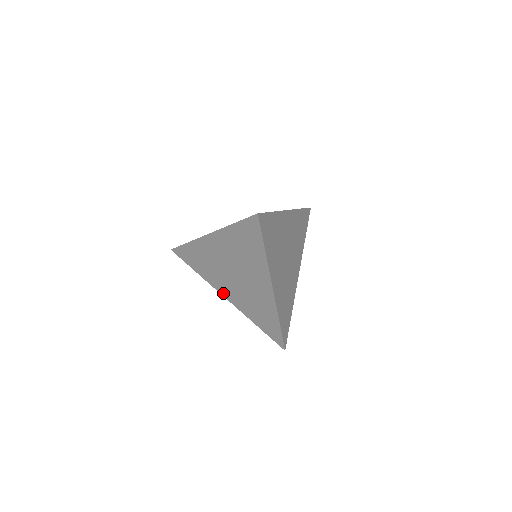
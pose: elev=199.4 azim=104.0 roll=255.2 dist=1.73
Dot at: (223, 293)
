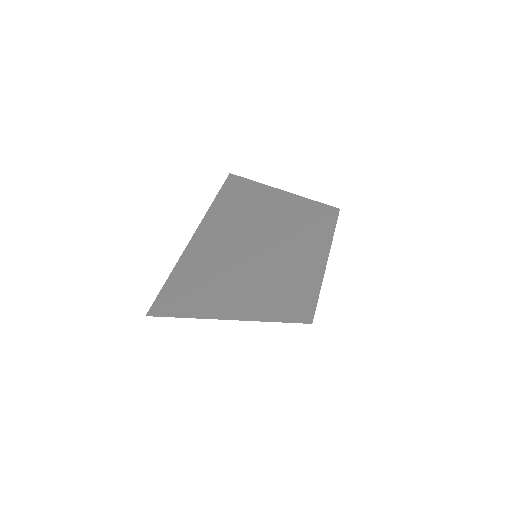
Dot at: (236, 317)
